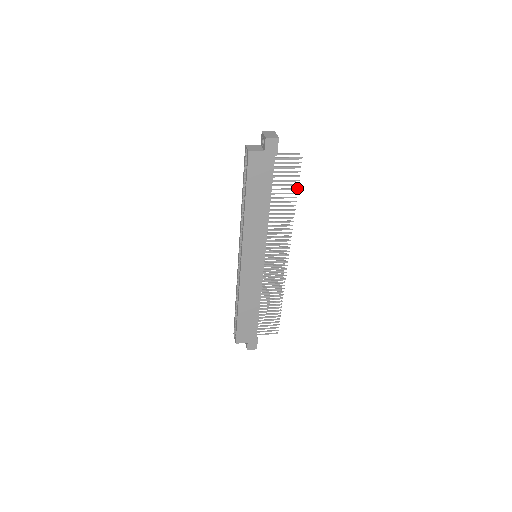
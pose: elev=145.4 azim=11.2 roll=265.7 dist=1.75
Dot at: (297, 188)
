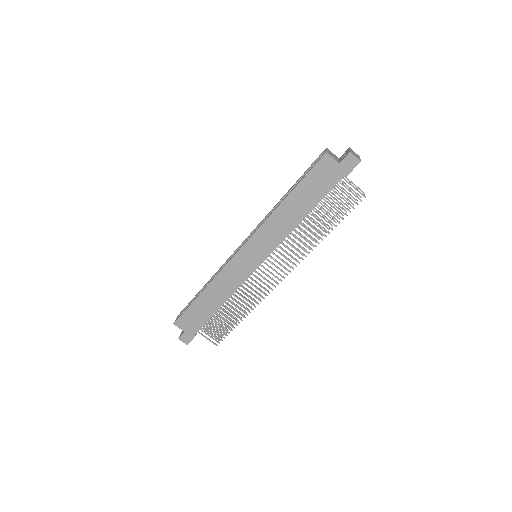
Dot at: occluded
